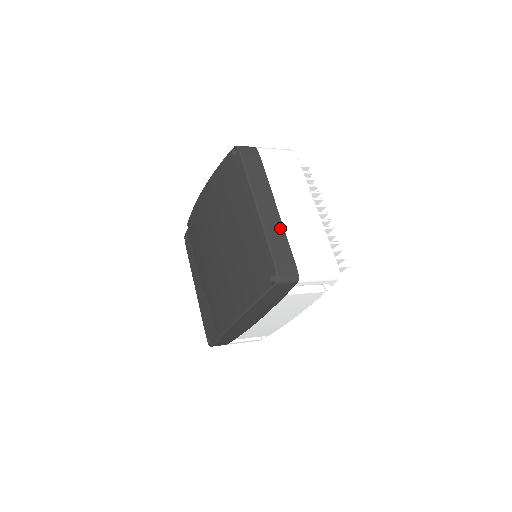
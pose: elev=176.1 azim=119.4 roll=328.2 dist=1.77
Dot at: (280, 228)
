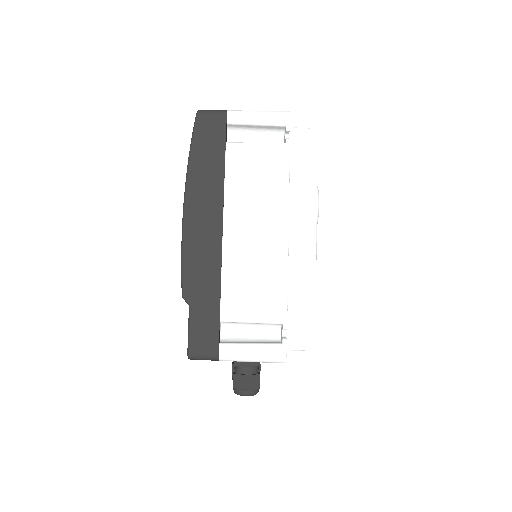
Dot at: occluded
